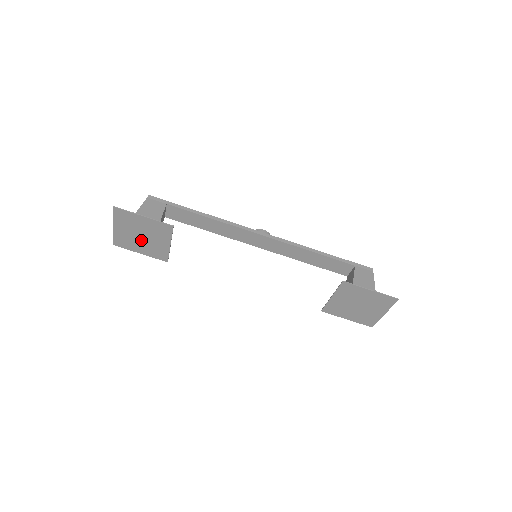
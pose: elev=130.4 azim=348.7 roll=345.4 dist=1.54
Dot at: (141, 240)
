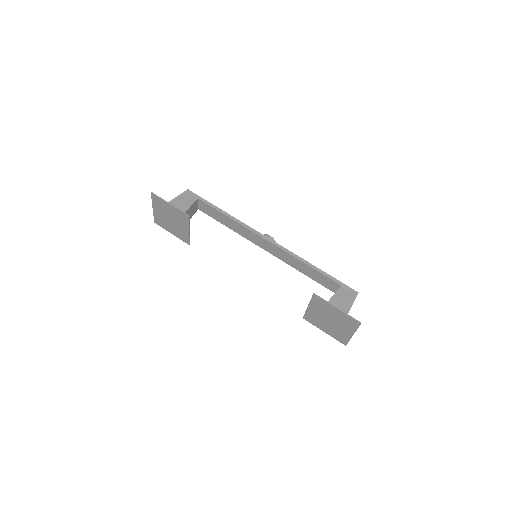
Dot at: (171, 223)
